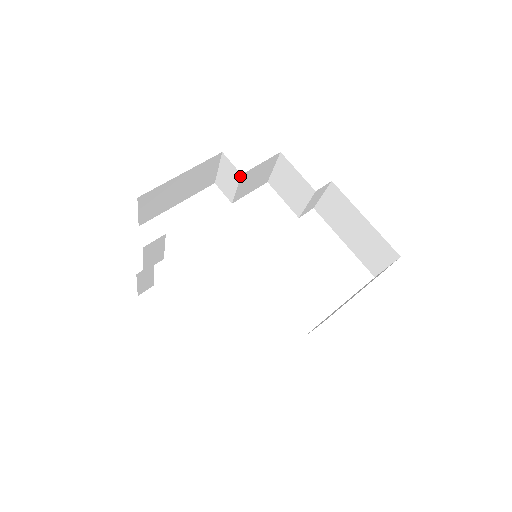
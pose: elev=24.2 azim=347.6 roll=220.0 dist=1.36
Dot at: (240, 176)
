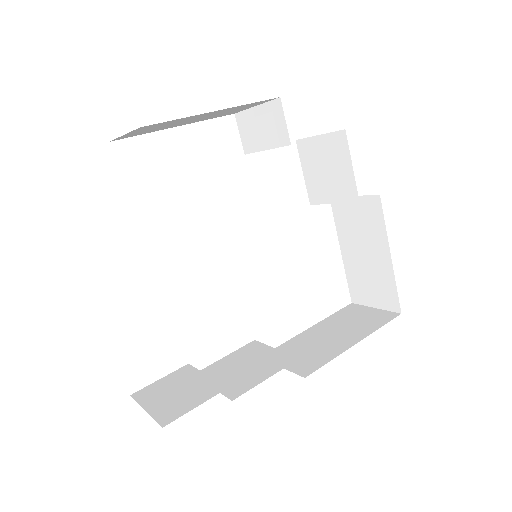
Dot at: (287, 144)
